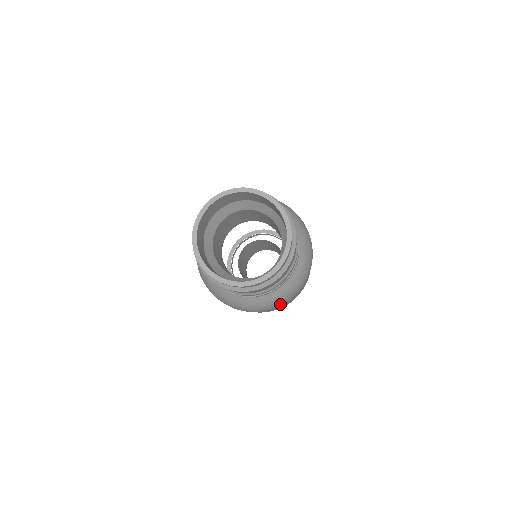
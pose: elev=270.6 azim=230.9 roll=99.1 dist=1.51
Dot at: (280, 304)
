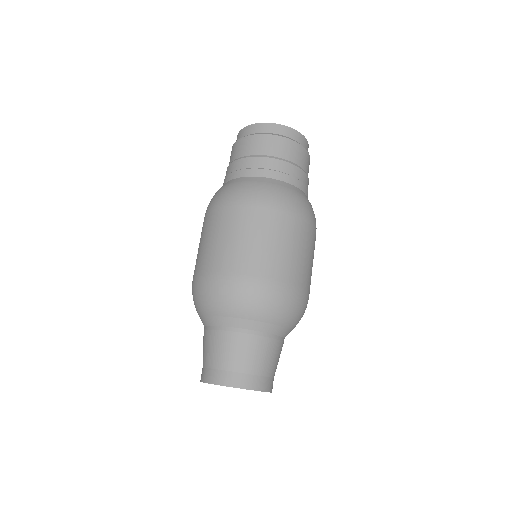
Dot at: (245, 198)
